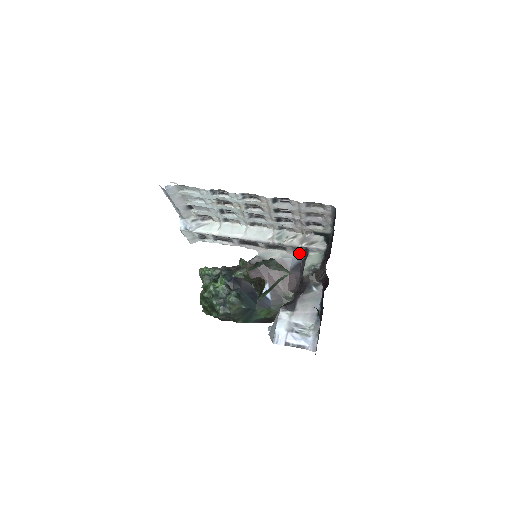
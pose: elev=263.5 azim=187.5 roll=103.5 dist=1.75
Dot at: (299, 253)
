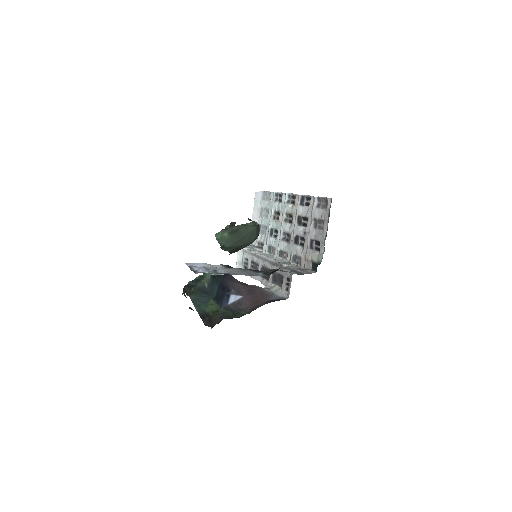
Dot at: (288, 292)
